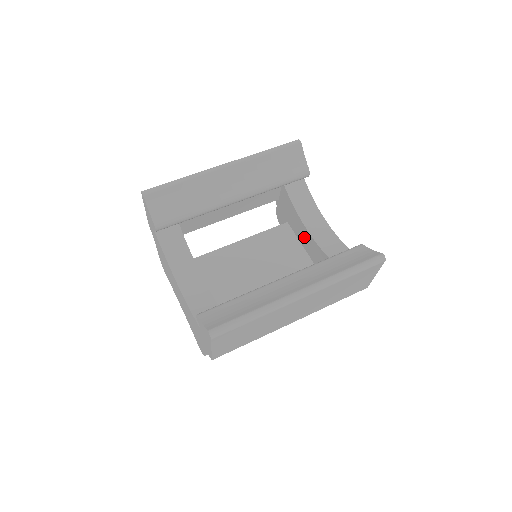
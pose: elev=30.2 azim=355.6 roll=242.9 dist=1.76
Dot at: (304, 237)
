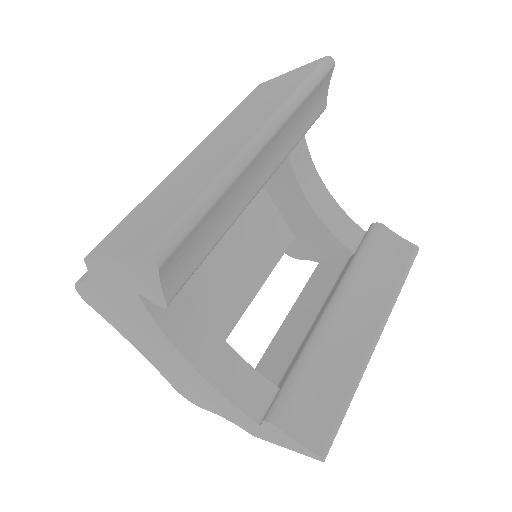
Dot at: (287, 196)
